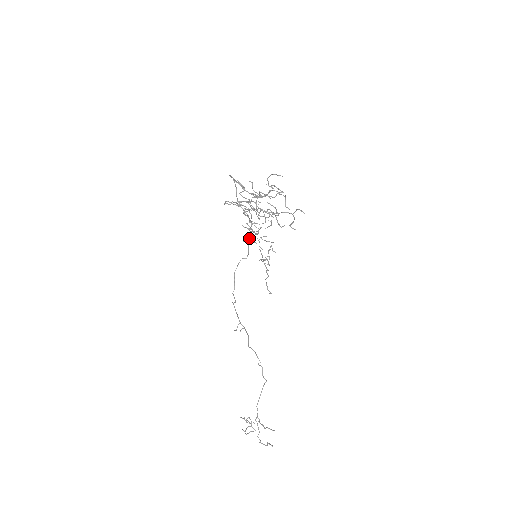
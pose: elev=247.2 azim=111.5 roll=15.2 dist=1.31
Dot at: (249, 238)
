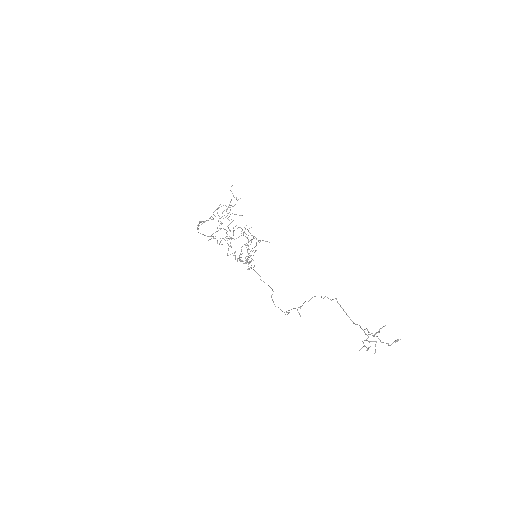
Dot at: occluded
